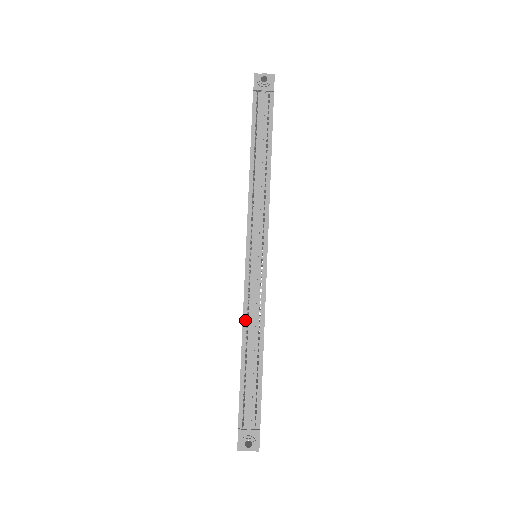
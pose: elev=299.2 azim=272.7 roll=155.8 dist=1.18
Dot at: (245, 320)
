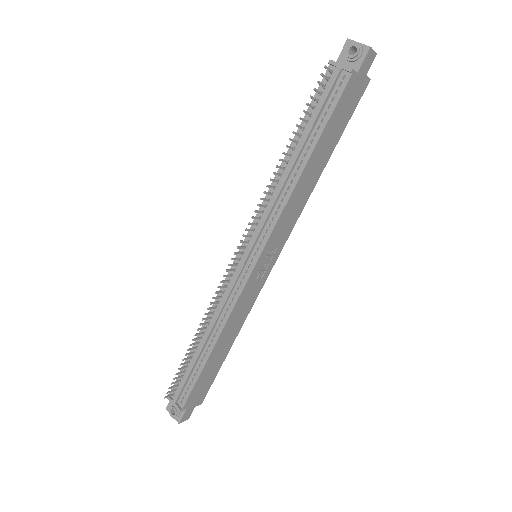
Dot at: (212, 311)
